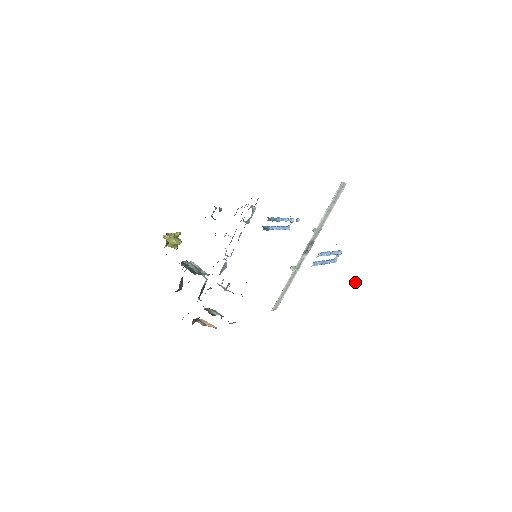
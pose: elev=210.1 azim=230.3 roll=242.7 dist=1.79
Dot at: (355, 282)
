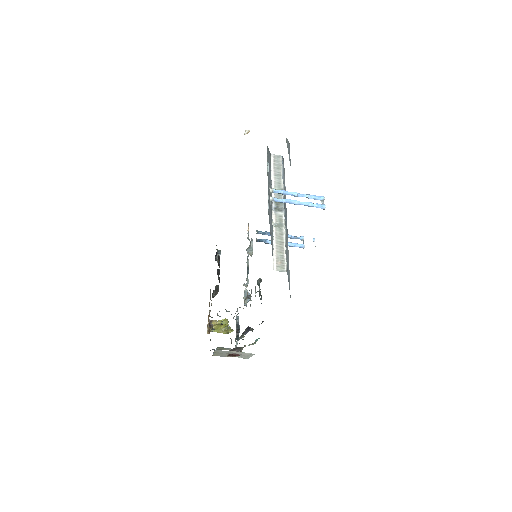
Dot at: occluded
